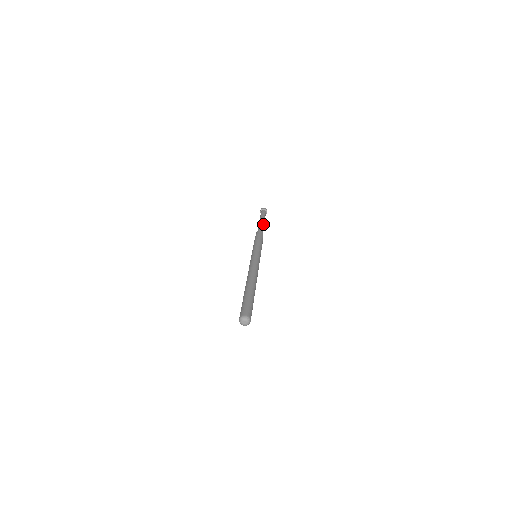
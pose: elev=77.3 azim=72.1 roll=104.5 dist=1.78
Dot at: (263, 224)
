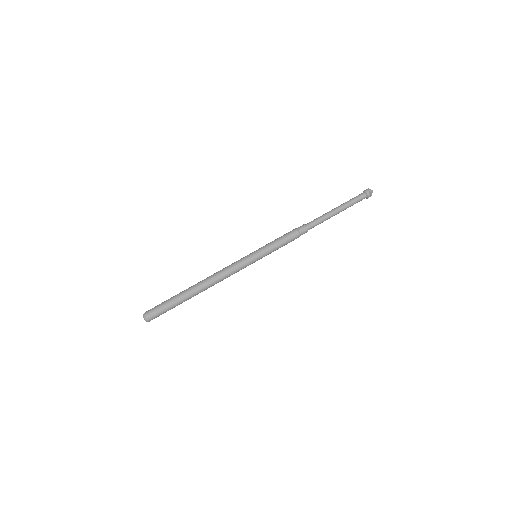
Dot at: (328, 218)
